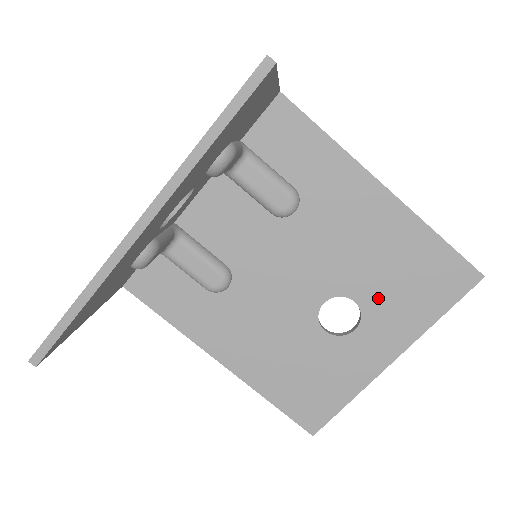
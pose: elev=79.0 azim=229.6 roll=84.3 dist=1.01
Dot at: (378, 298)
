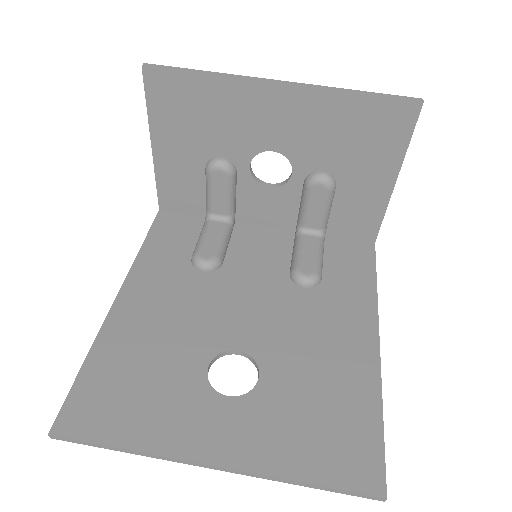
Dot at: (278, 397)
